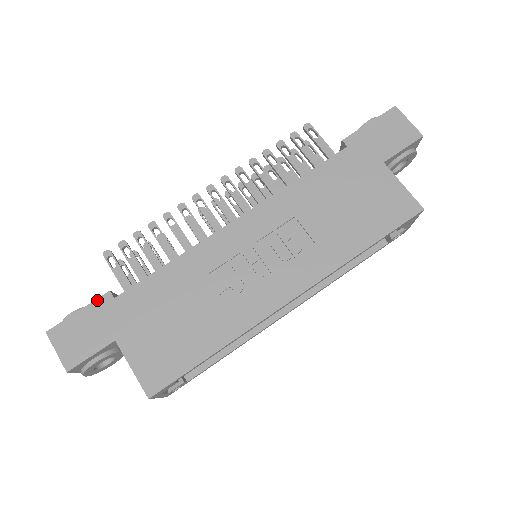
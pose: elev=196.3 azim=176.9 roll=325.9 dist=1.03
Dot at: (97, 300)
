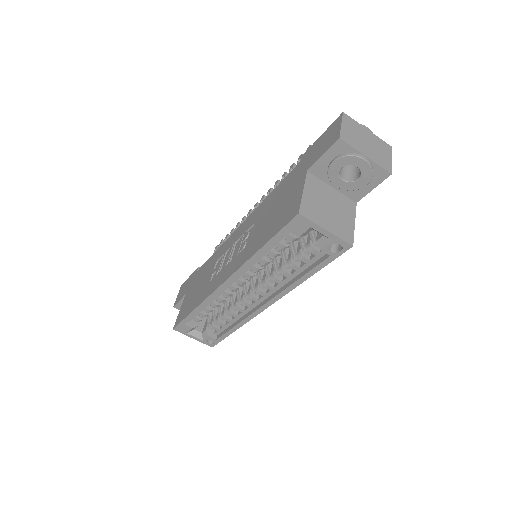
Dot at: (195, 271)
